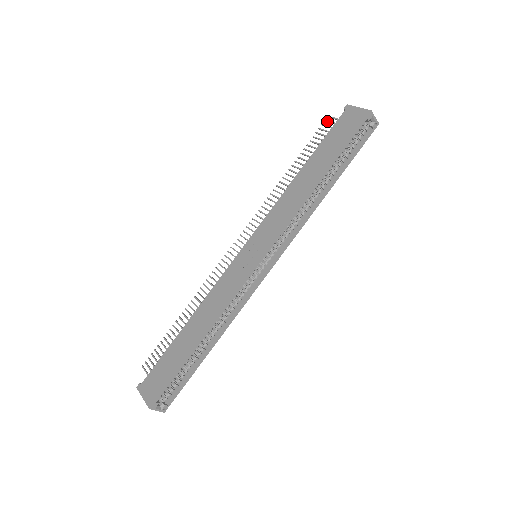
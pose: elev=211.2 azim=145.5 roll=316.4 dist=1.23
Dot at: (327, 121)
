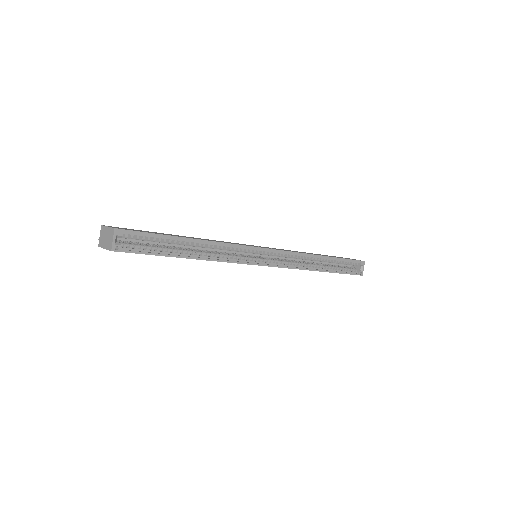
Dot at: occluded
